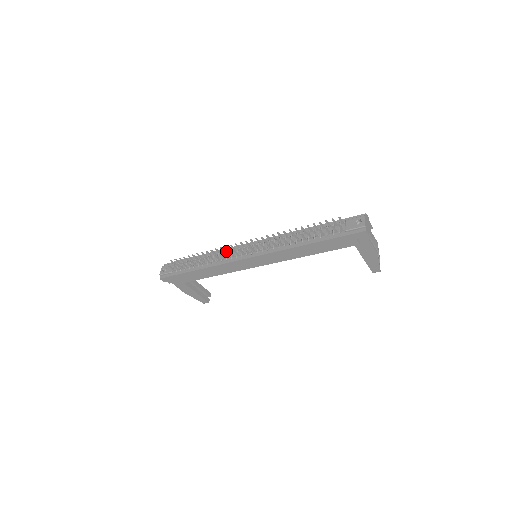
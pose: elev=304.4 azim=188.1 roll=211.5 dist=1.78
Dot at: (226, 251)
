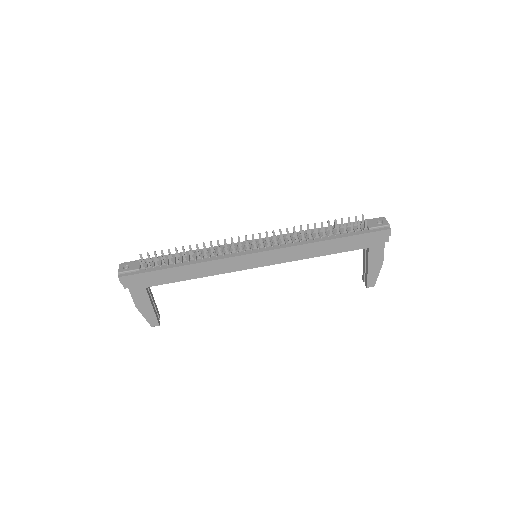
Dot at: occluded
